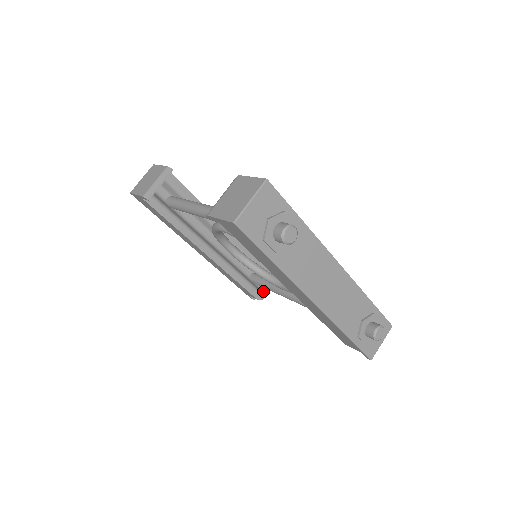
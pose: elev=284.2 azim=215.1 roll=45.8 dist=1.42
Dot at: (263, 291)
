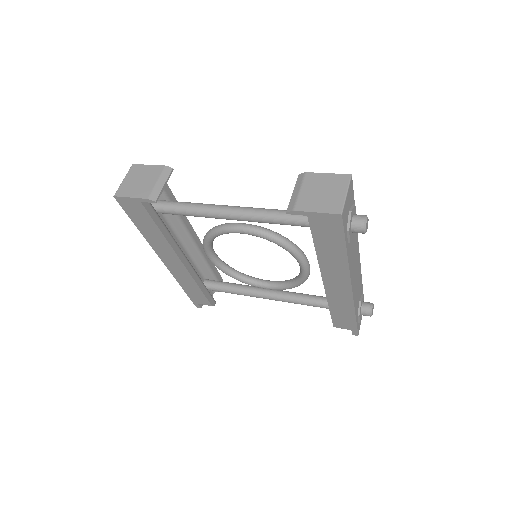
Dot at: occluded
